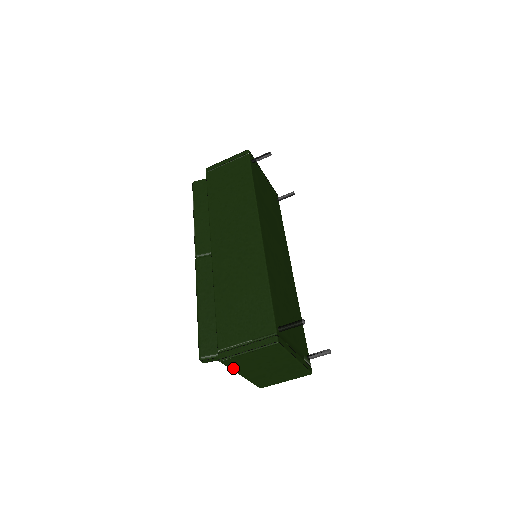
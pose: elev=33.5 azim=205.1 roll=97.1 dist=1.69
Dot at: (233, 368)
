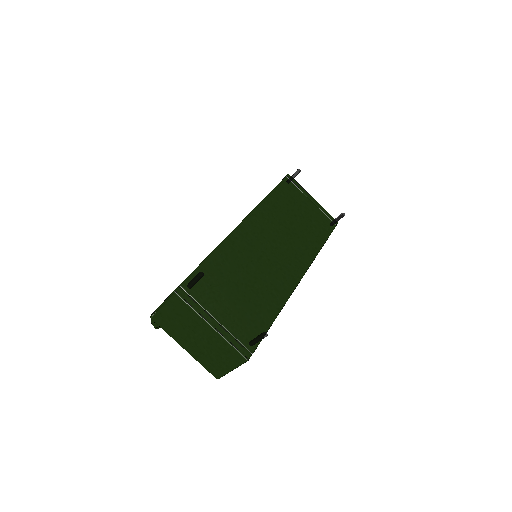
Dot at: (168, 332)
